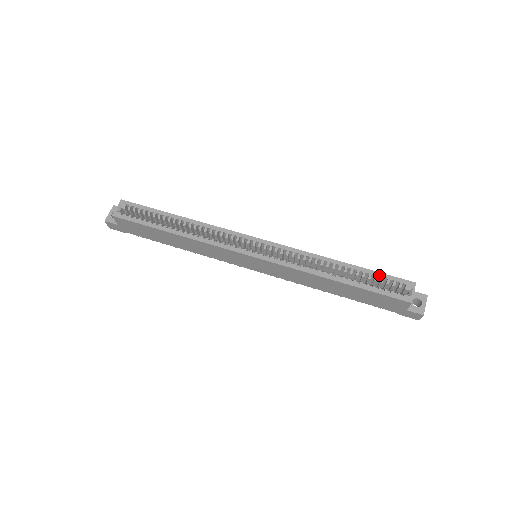
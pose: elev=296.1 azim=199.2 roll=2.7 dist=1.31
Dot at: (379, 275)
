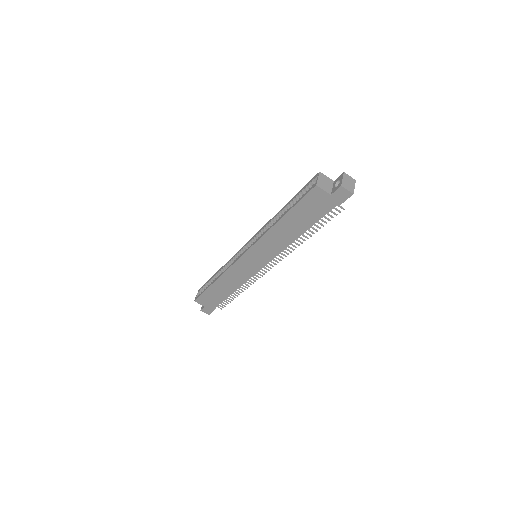
Dot at: (300, 192)
